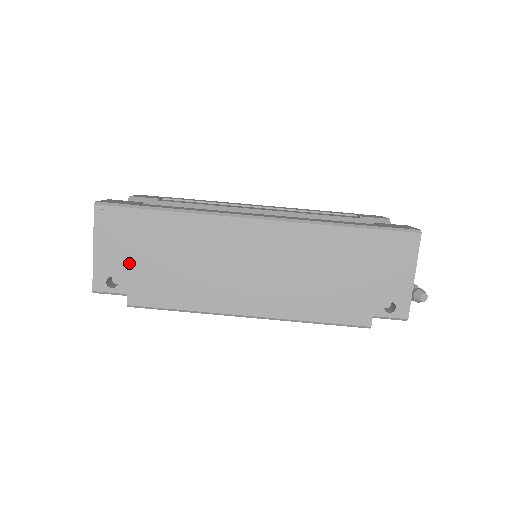
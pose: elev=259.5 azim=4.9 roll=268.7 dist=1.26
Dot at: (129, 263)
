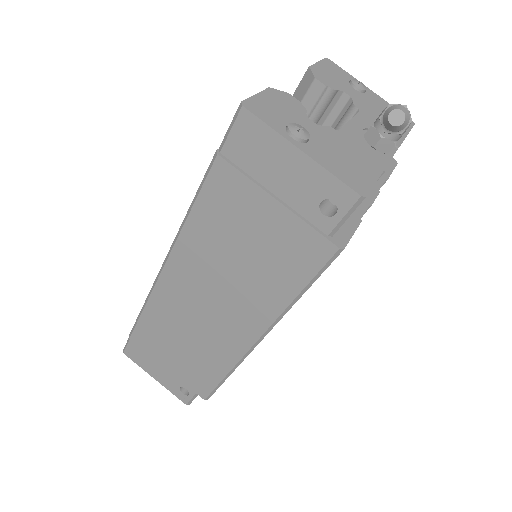
Dot at: (171, 372)
